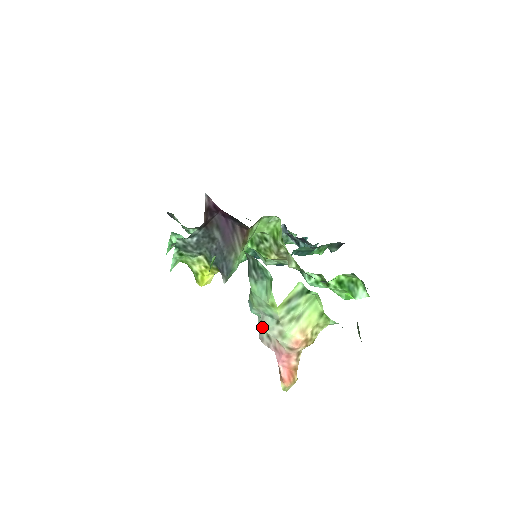
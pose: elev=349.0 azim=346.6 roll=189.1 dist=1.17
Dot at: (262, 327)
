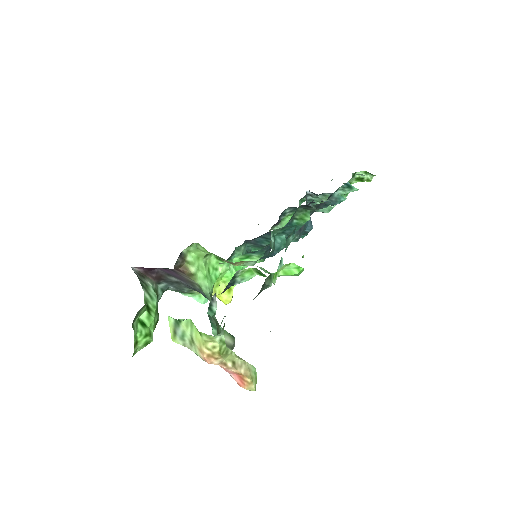
Dot at: occluded
